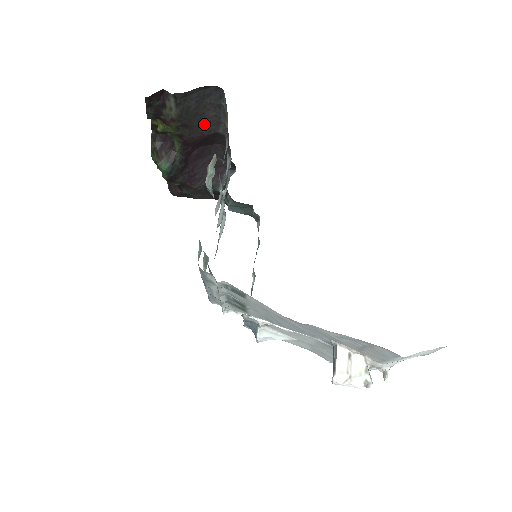
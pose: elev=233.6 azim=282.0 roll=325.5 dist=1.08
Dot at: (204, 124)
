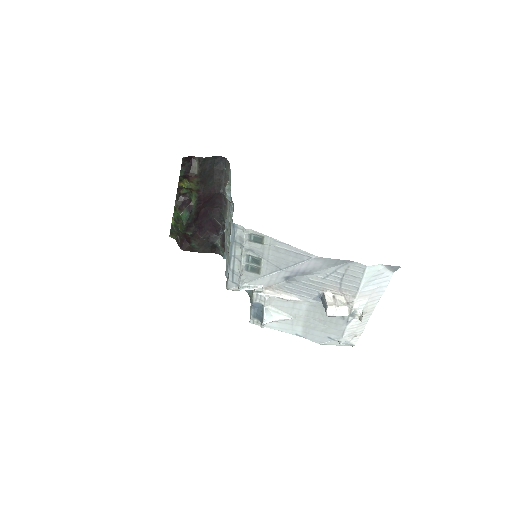
Dot at: (212, 184)
